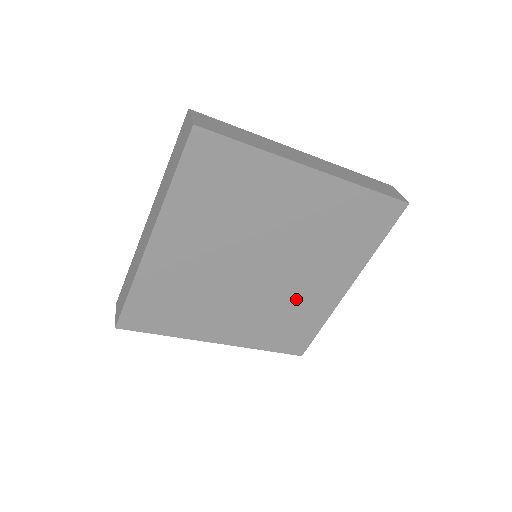
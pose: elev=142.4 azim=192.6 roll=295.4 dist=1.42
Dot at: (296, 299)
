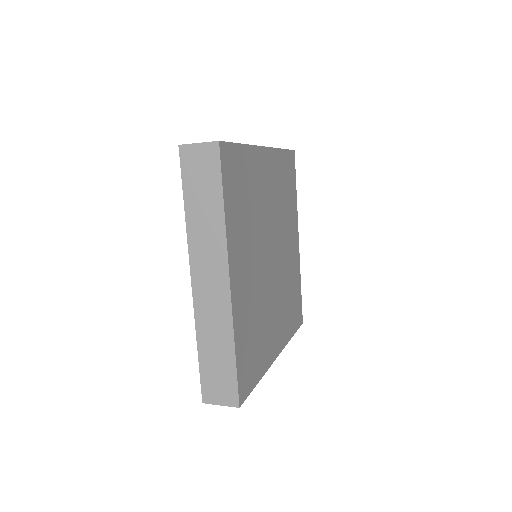
Dot at: (266, 319)
